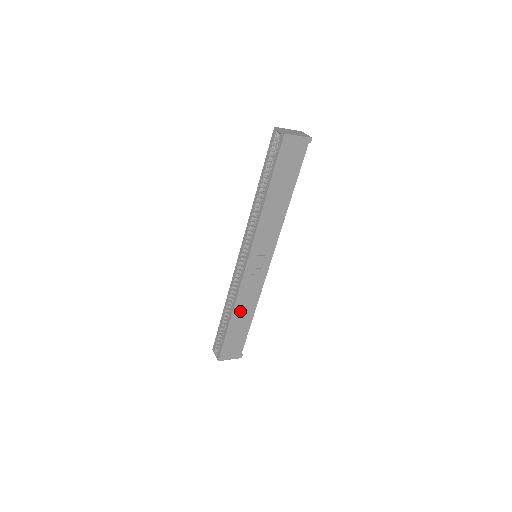
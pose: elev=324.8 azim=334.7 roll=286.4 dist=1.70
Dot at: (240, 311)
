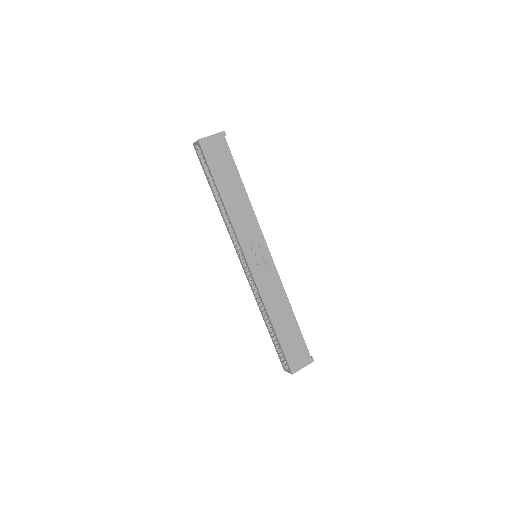
Dot at: (276, 312)
